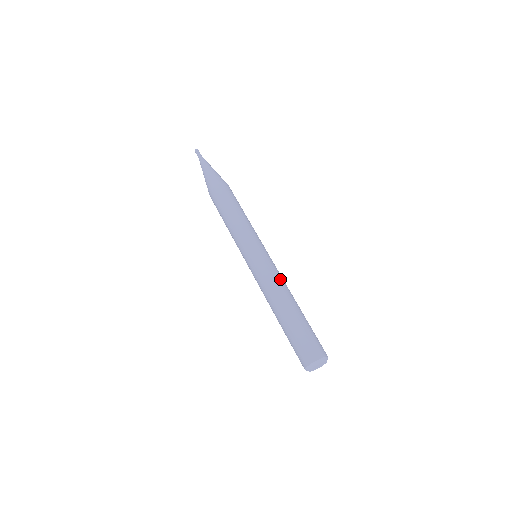
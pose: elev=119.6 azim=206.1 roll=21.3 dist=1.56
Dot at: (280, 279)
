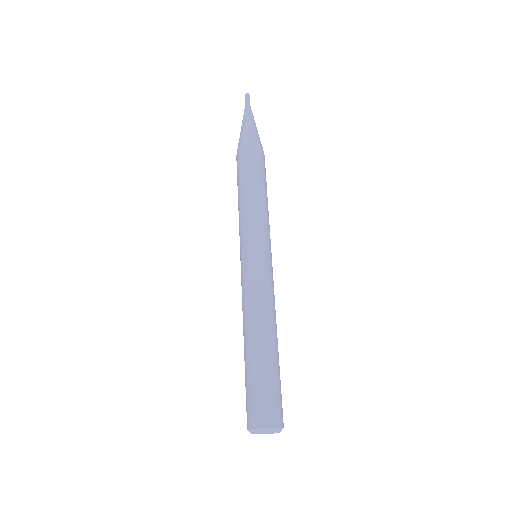
Dot at: (258, 299)
